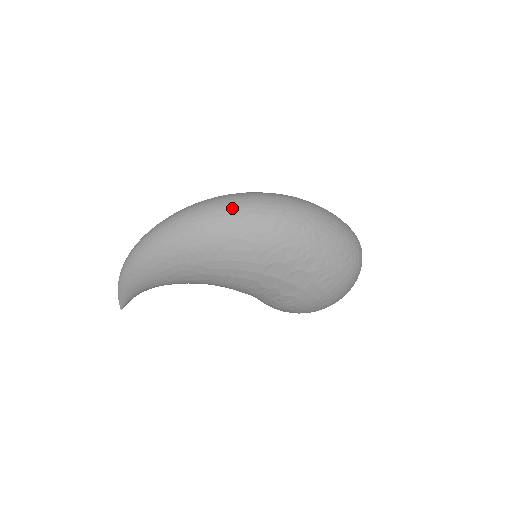
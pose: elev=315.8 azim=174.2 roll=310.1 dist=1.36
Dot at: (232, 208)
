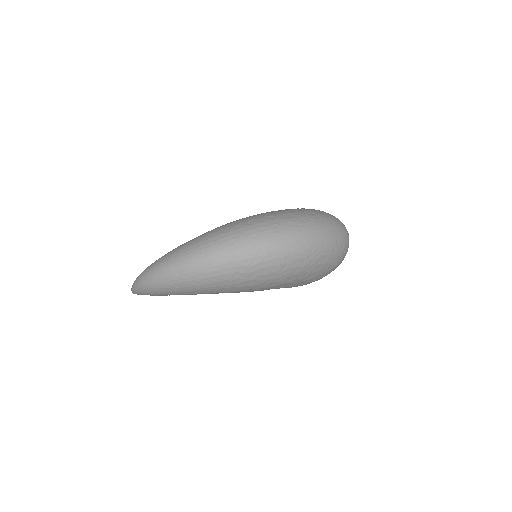
Dot at: (242, 259)
